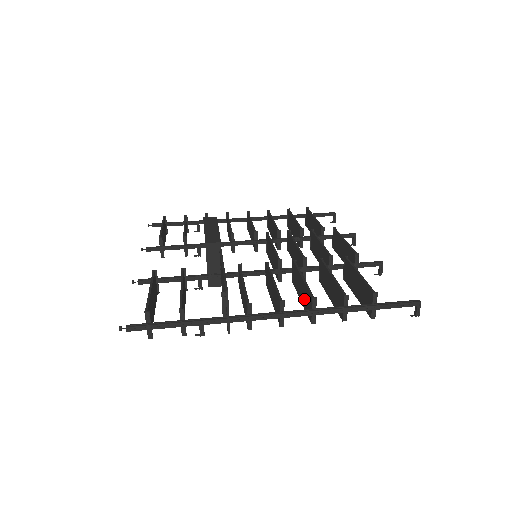
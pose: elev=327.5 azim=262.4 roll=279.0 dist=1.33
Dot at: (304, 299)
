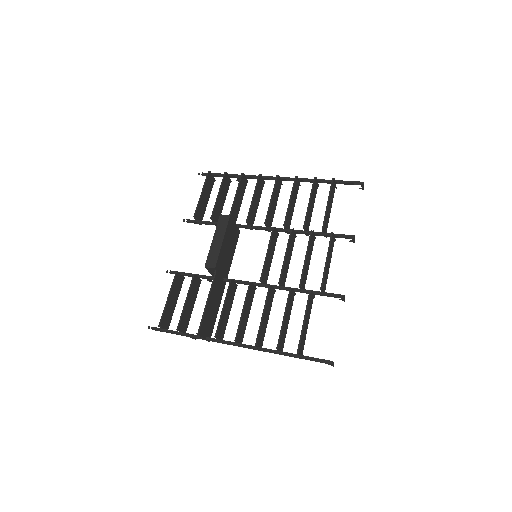
Dot at: (263, 327)
